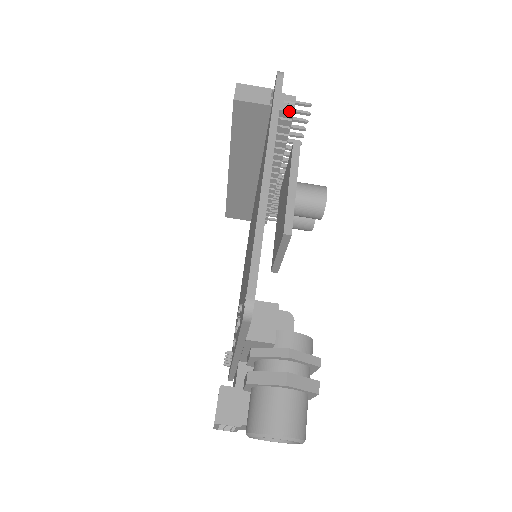
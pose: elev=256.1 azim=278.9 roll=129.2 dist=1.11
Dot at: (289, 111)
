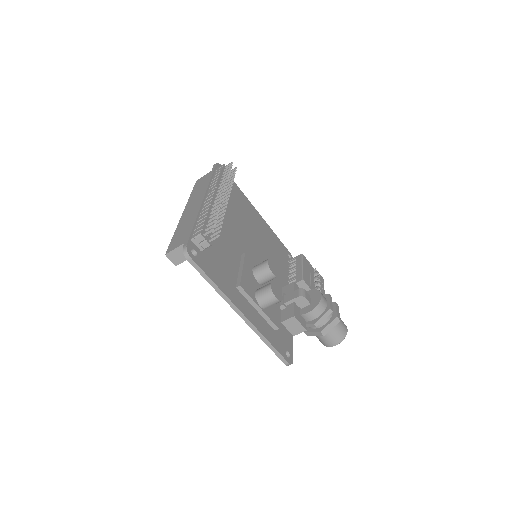
Dot at: occluded
